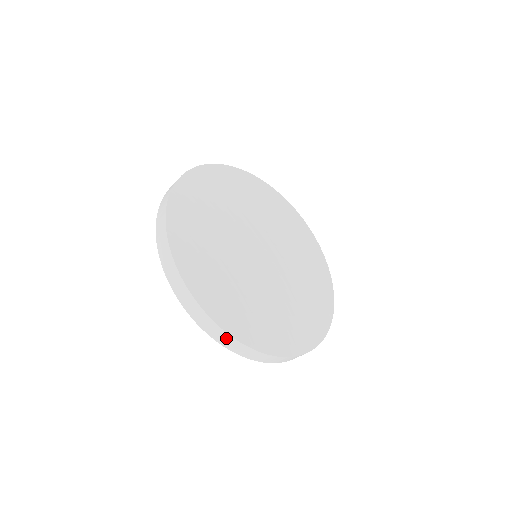
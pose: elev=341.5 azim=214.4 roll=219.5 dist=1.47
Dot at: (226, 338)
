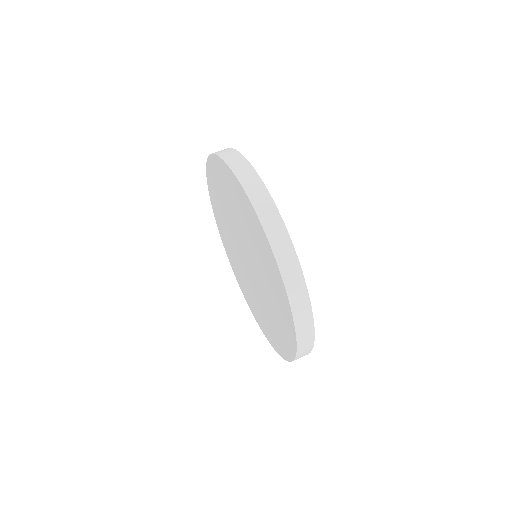
Dot at: occluded
